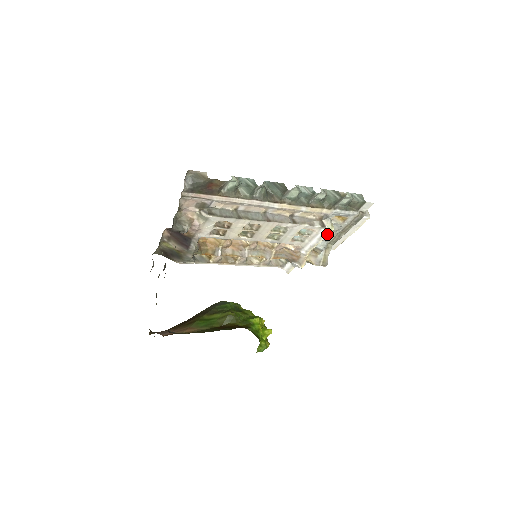
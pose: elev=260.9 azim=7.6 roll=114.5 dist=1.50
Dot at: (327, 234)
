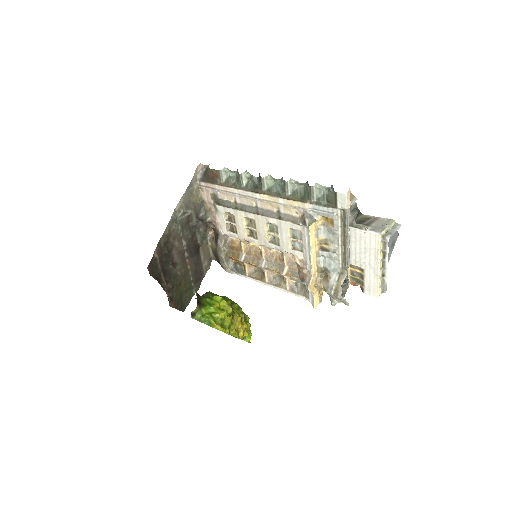
Dot at: (322, 243)
